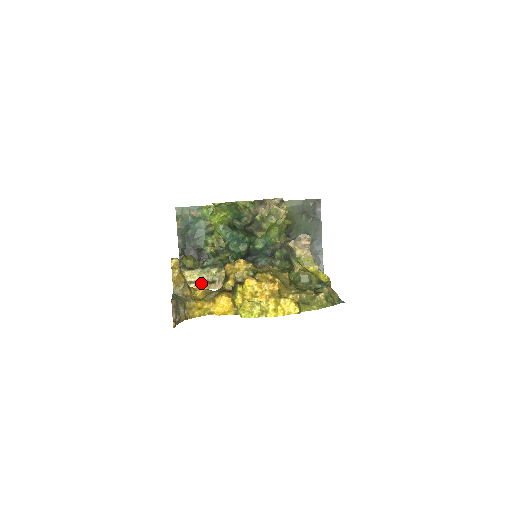
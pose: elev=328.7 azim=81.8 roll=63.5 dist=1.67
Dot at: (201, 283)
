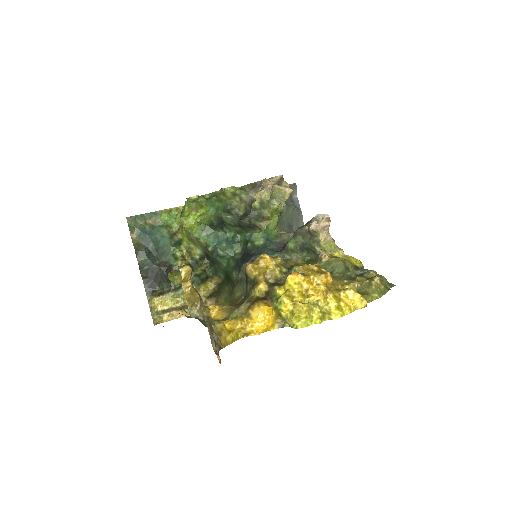
Dot at: (177, 310)
